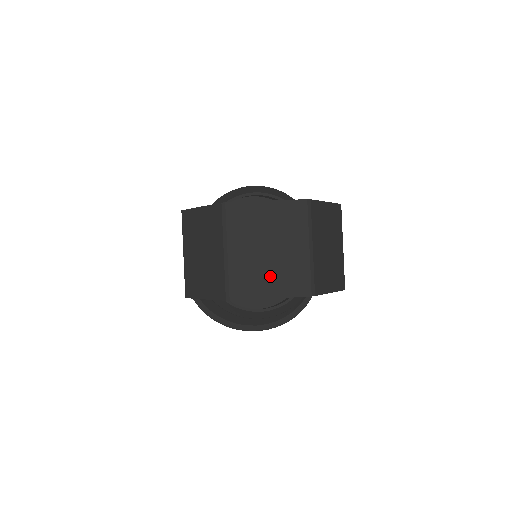
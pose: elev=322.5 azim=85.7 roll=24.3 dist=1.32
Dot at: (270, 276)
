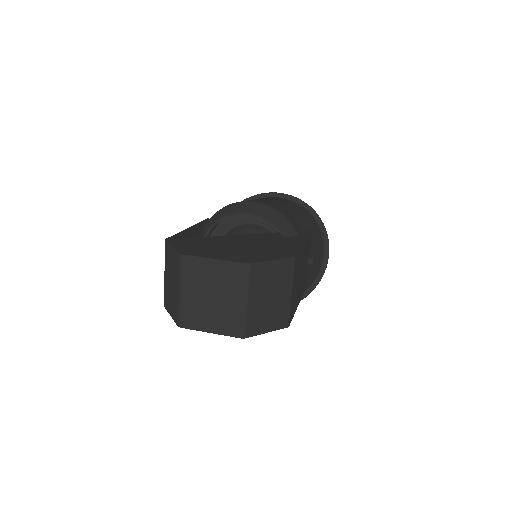
Dot at: (211, 317)
